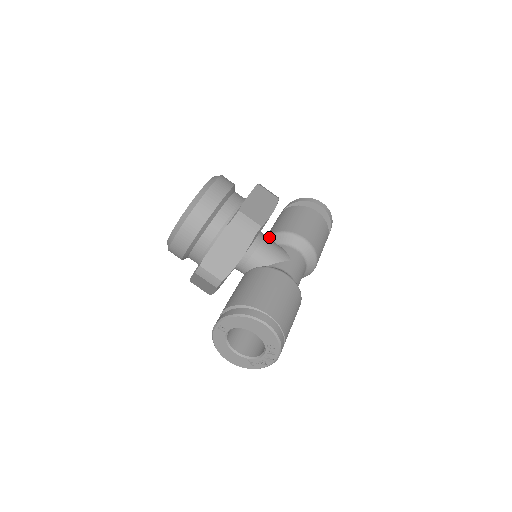
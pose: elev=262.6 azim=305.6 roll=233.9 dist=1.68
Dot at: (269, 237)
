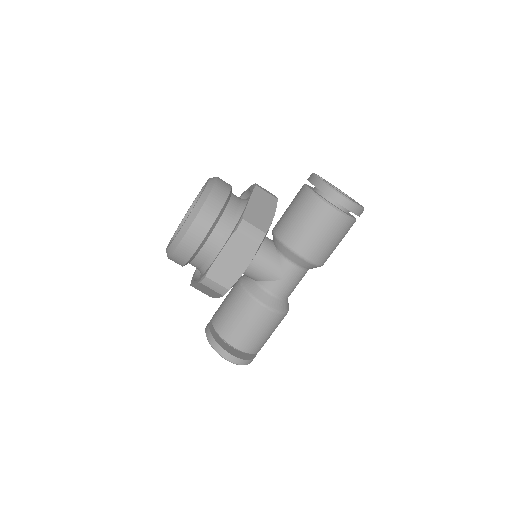
Dot at: (273, 236)
